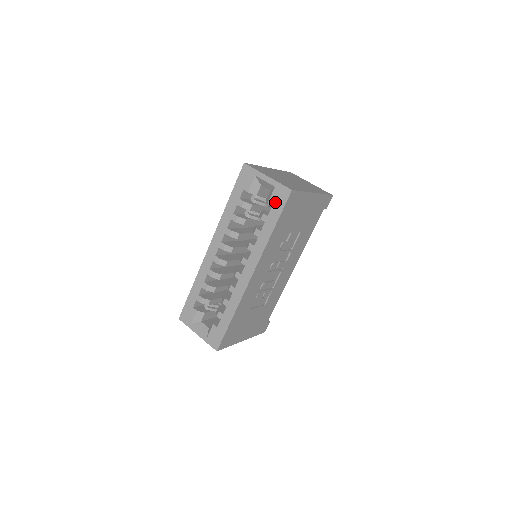
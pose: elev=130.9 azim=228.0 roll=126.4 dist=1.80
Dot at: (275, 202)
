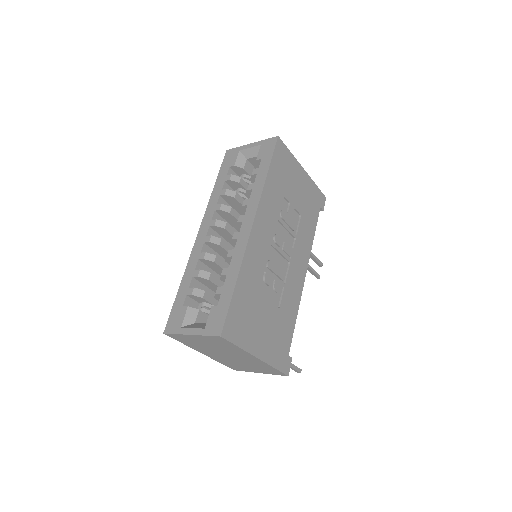
Dot at: (264, 154)
